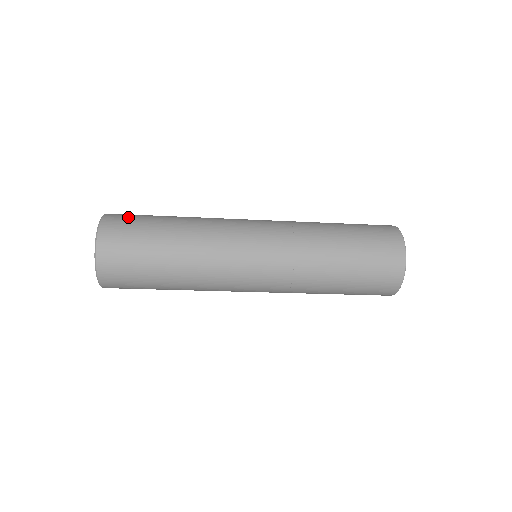
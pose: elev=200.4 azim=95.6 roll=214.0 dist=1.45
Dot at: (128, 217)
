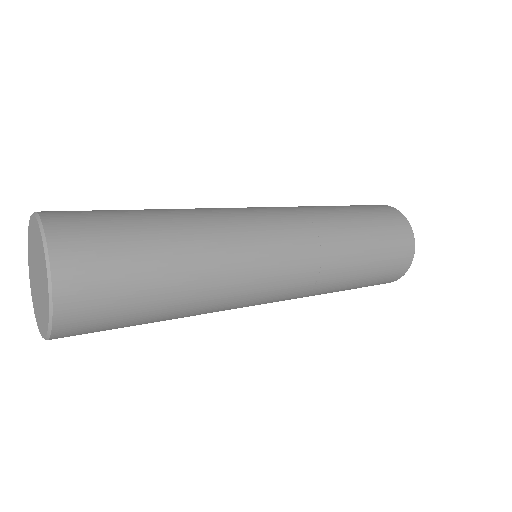
Dot at: (90, 223)
